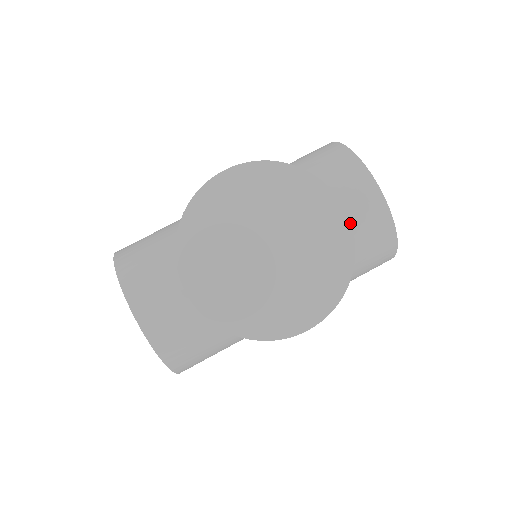
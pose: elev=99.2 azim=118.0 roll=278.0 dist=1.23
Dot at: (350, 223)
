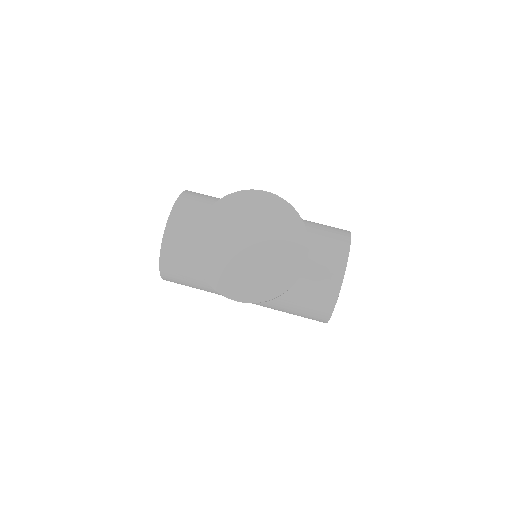
Dot at: (303, 269)
